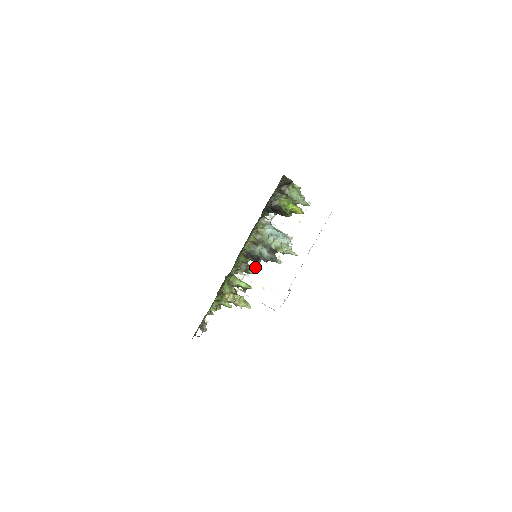
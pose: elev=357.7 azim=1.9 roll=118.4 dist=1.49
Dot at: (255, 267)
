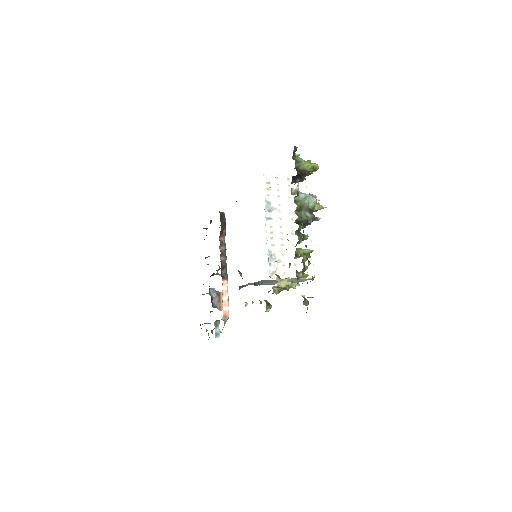
Dot at: (281, 251)
